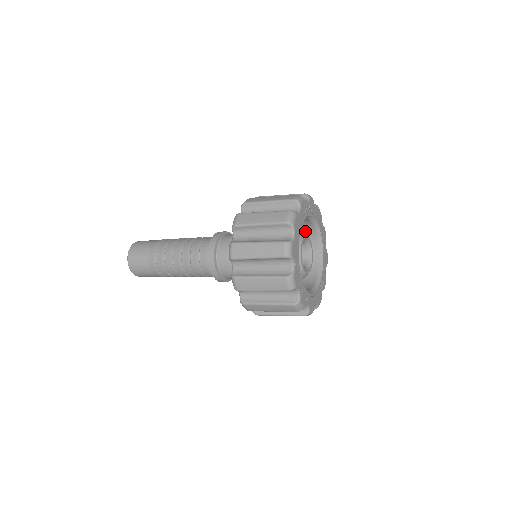
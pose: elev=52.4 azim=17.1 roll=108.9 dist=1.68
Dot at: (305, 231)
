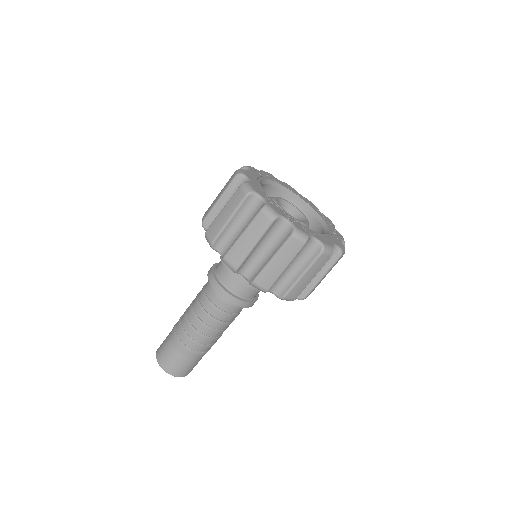
Dot at: occluded
